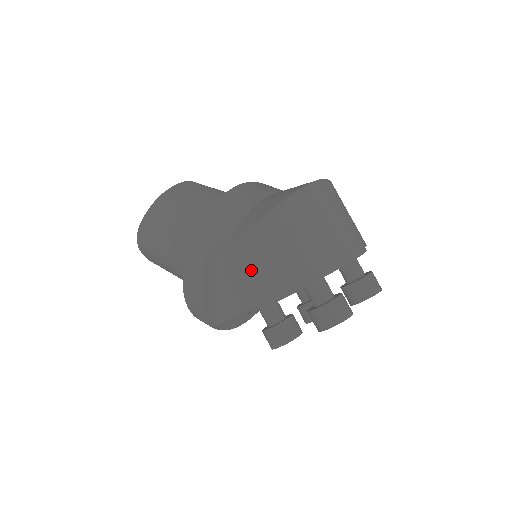
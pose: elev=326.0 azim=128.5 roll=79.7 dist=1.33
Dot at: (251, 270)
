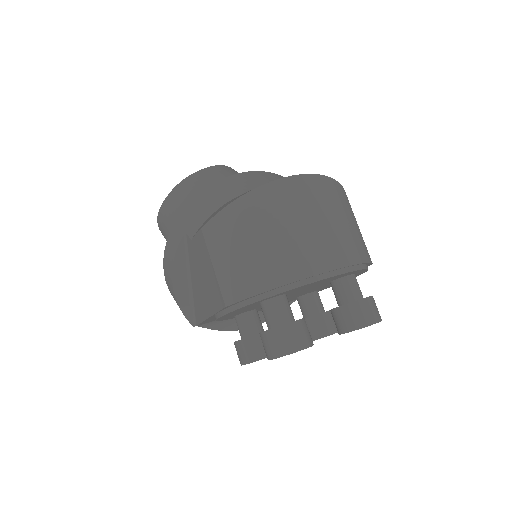
Dot at: (205, 274)
